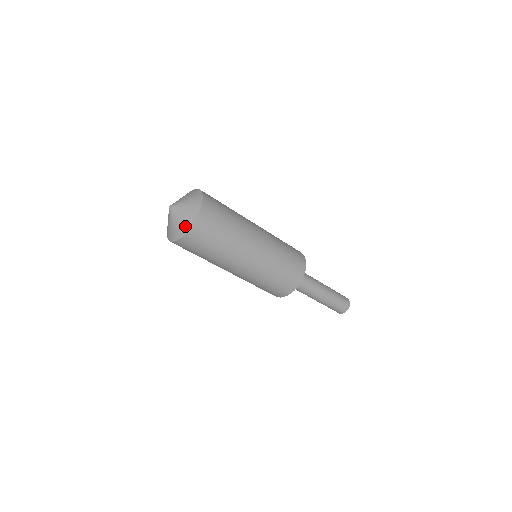
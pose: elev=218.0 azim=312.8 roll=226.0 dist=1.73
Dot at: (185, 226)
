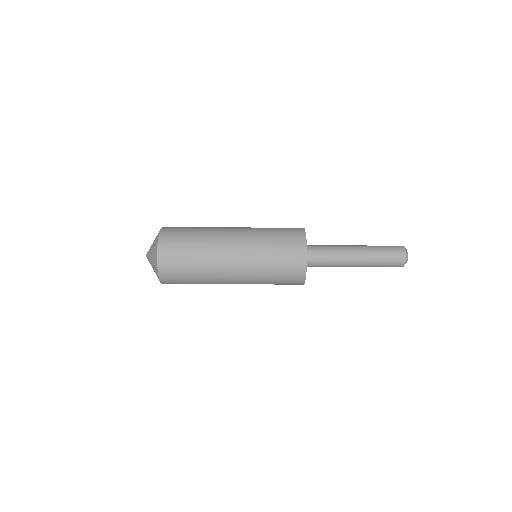
Dot at: (155, 265)
